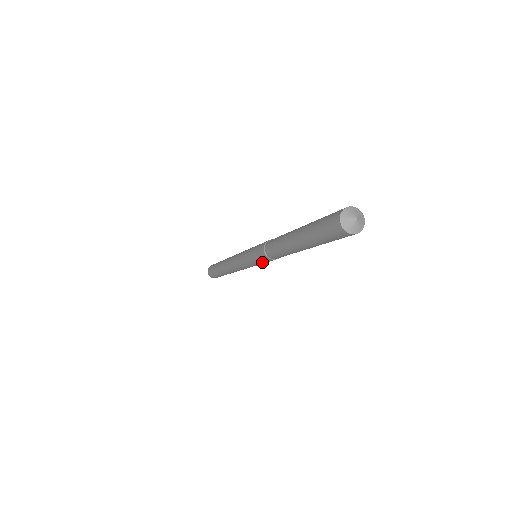
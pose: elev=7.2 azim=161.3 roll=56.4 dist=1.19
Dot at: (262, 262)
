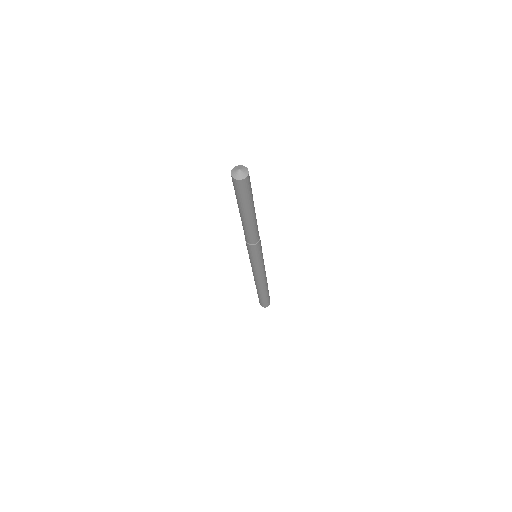
Dot at: (248, 251)
